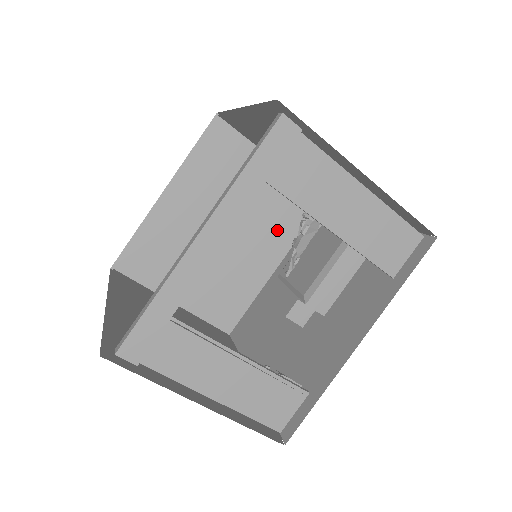
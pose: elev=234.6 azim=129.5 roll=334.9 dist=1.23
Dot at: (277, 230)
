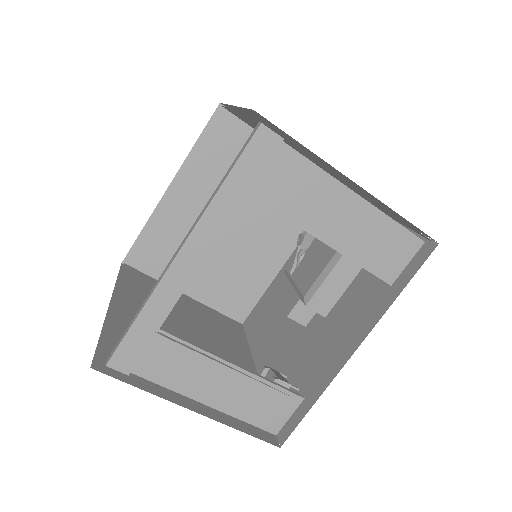
Dot at: (287, 220)
